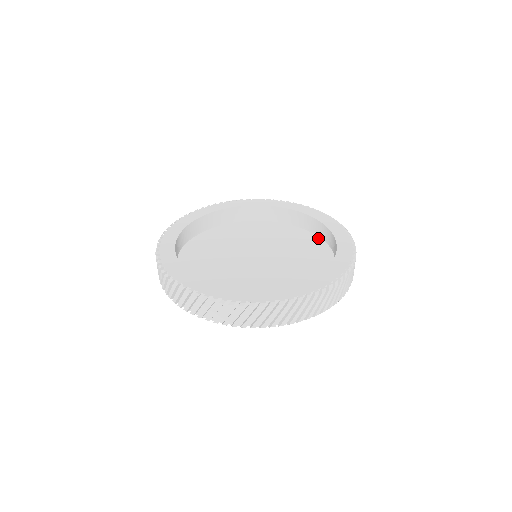
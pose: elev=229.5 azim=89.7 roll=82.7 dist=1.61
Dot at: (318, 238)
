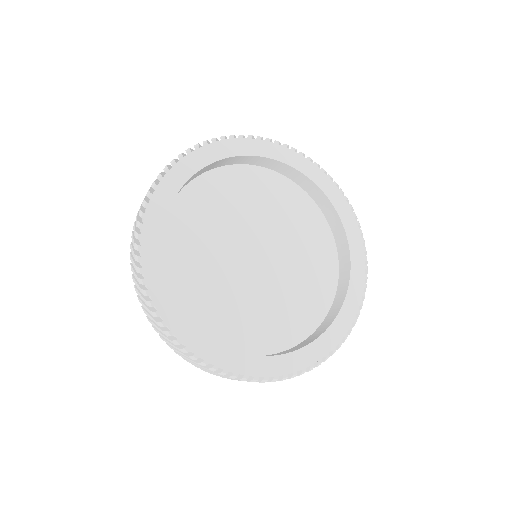
Dot at: (319, 211)
